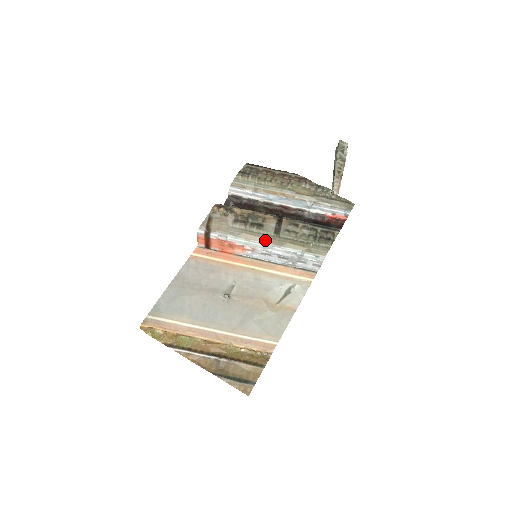
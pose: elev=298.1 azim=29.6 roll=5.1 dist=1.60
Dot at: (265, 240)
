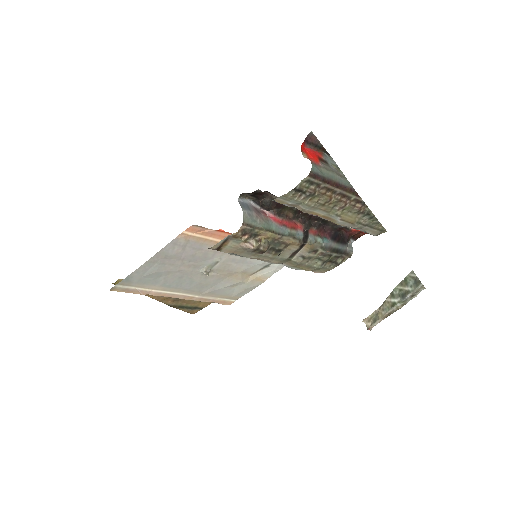
Dot at: (275, 262)
